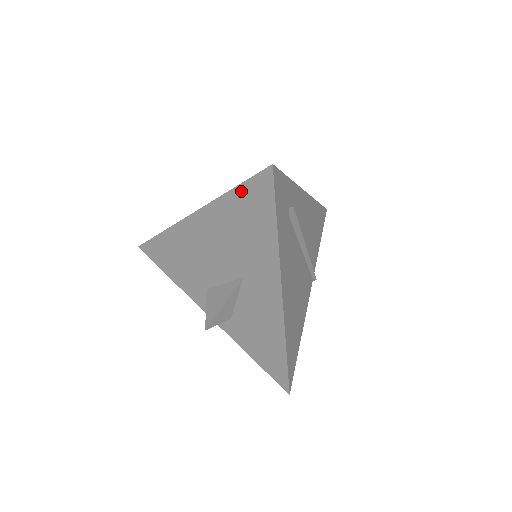
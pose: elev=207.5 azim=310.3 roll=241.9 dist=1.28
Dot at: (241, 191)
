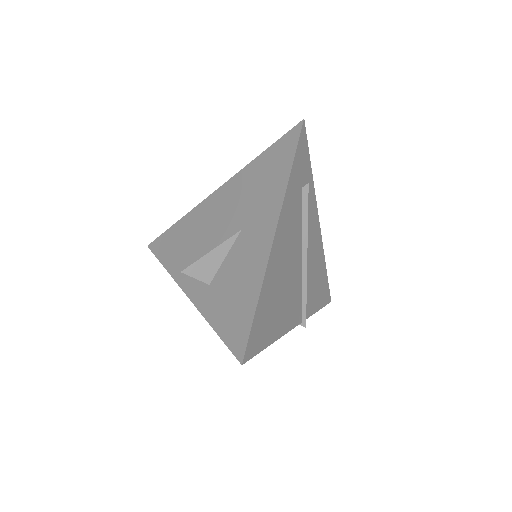
Dot at: (270, 150)
